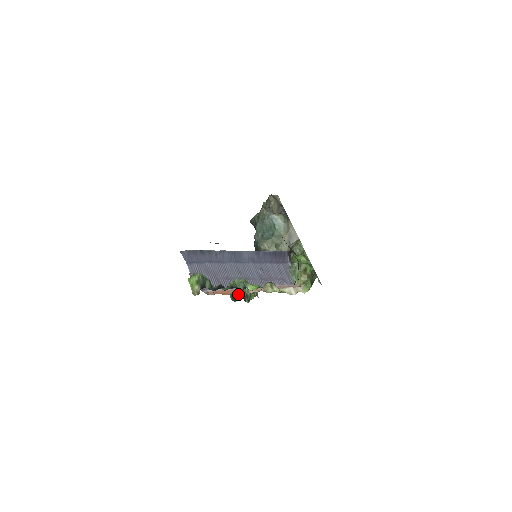
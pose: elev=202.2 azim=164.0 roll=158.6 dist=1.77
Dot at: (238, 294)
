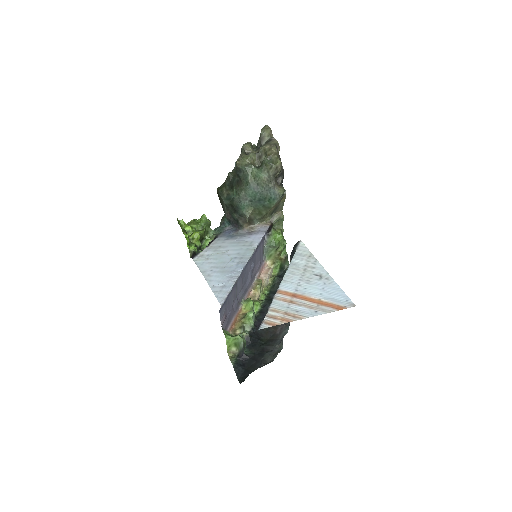
Dot at: (200, 246)
